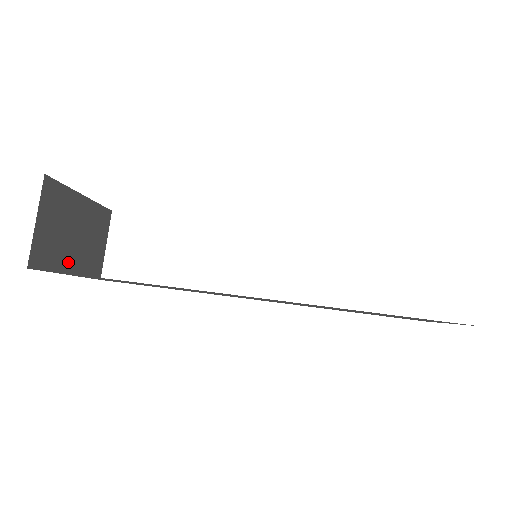
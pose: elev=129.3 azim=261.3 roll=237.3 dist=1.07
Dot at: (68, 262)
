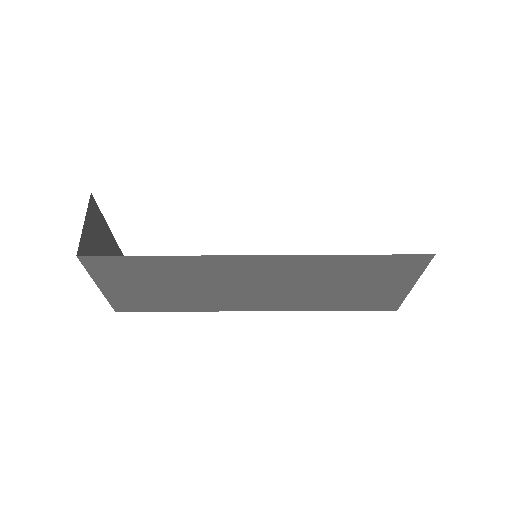
Dot at: occluded
